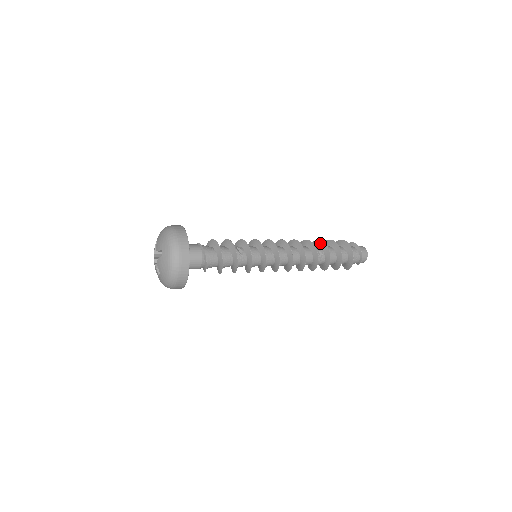
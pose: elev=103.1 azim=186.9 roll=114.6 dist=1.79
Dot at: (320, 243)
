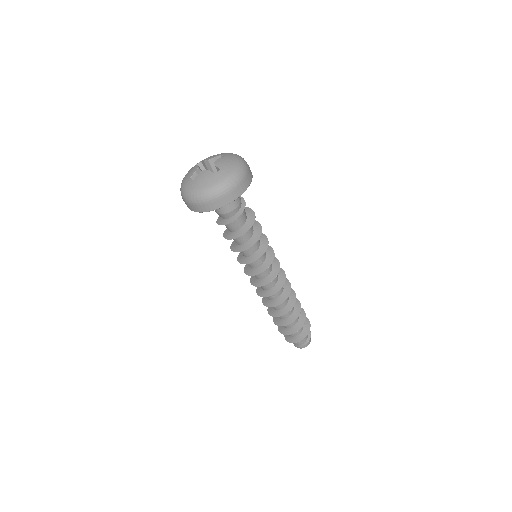
Dot at: occluded
